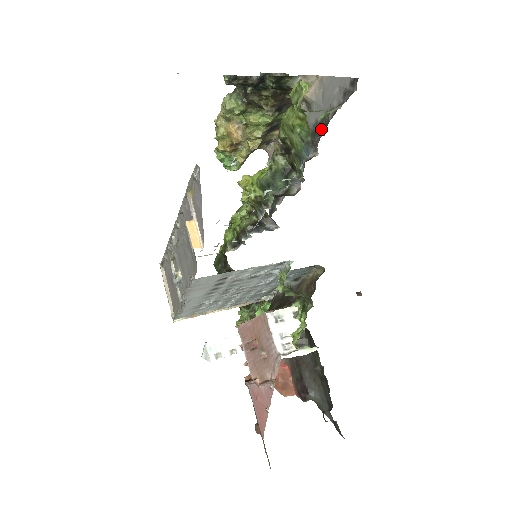
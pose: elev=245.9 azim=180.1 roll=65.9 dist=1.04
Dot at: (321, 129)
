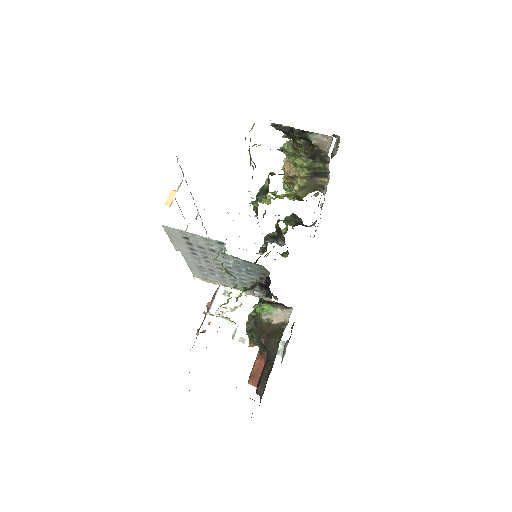
Dot at: occluded
